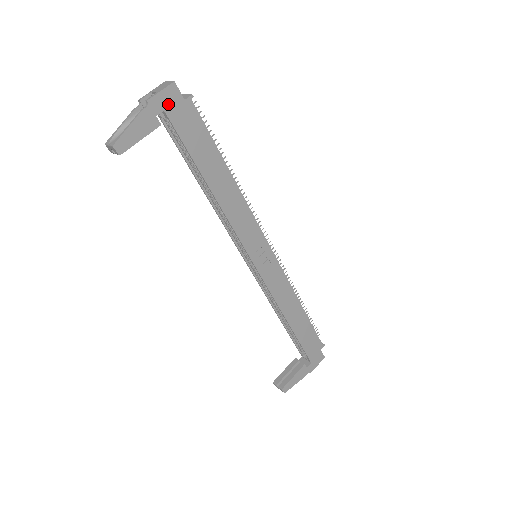
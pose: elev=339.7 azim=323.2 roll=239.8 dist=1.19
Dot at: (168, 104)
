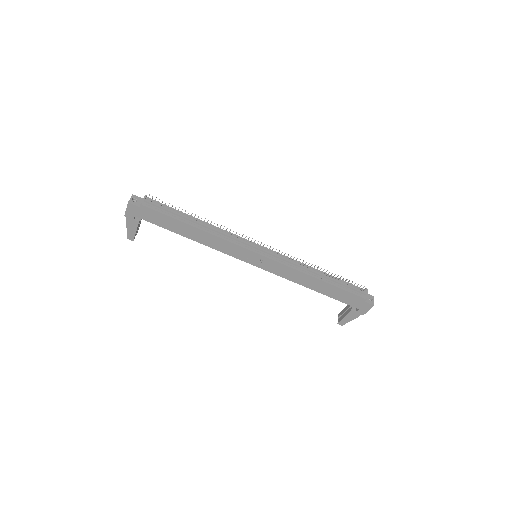
Dot at: (134, 213)
